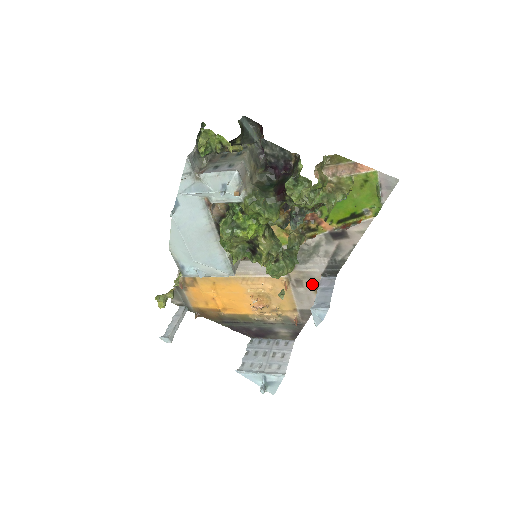
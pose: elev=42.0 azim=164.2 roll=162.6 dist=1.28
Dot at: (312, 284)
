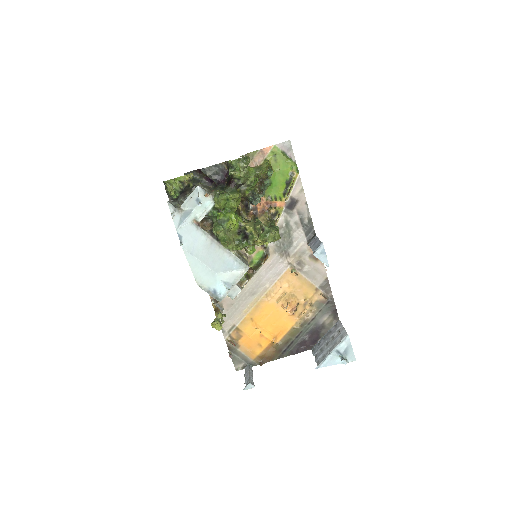
Dot at: (309, 257)
